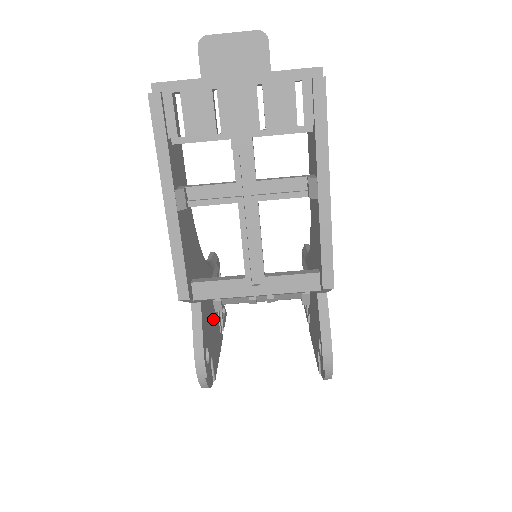
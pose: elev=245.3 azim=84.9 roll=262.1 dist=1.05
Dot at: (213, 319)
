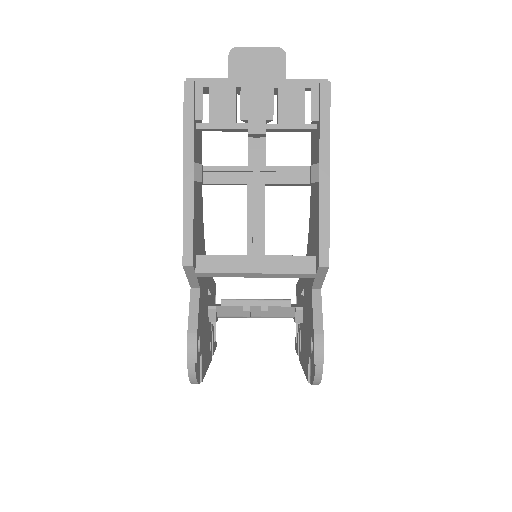
Dot at: (206, 325)
